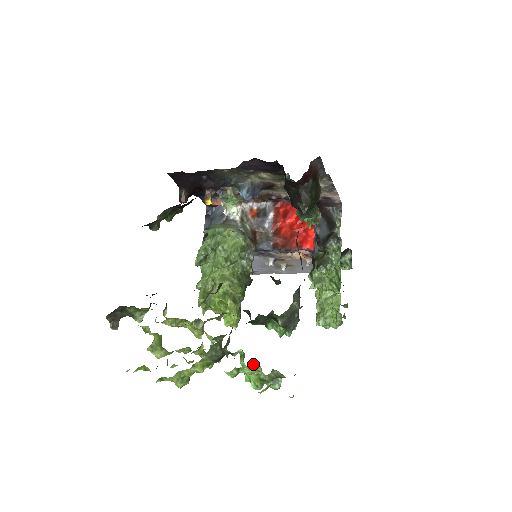
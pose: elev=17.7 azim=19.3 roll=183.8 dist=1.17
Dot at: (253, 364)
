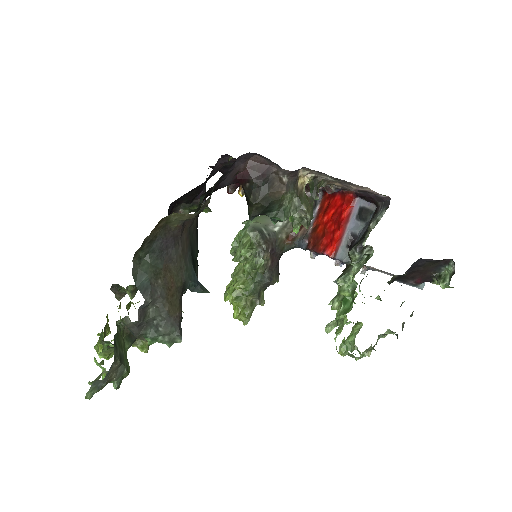
Dot at: occluded
